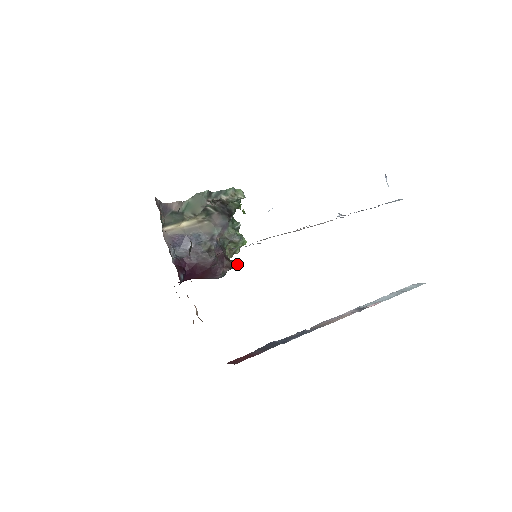
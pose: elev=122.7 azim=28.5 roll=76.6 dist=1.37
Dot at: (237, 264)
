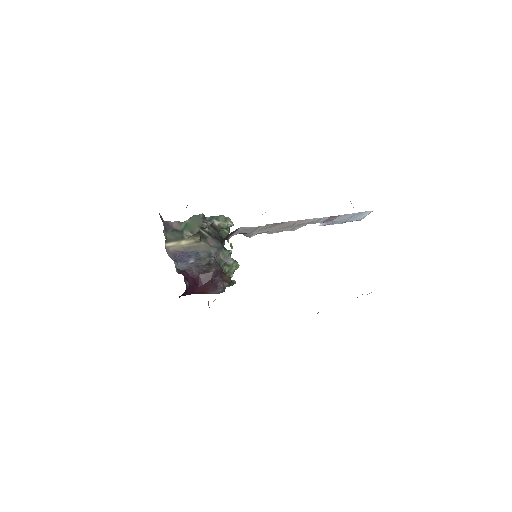
Dot at: (233, 284)
